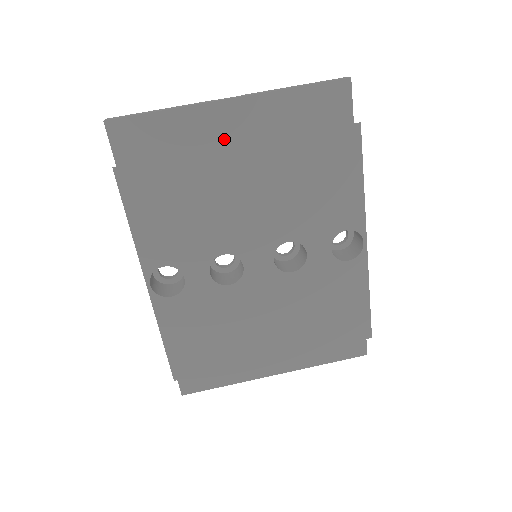
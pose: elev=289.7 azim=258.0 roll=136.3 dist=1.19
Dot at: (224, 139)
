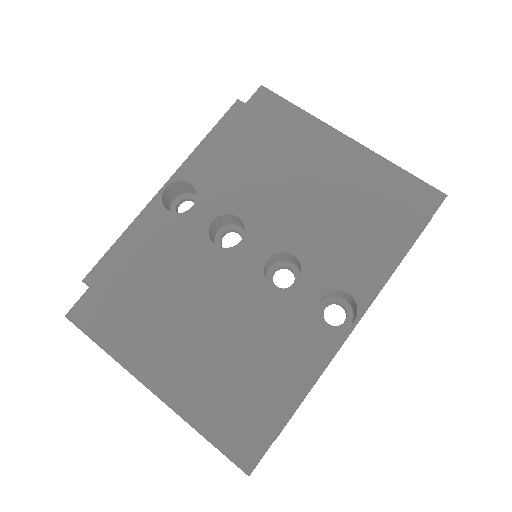
Dot at: occluded
